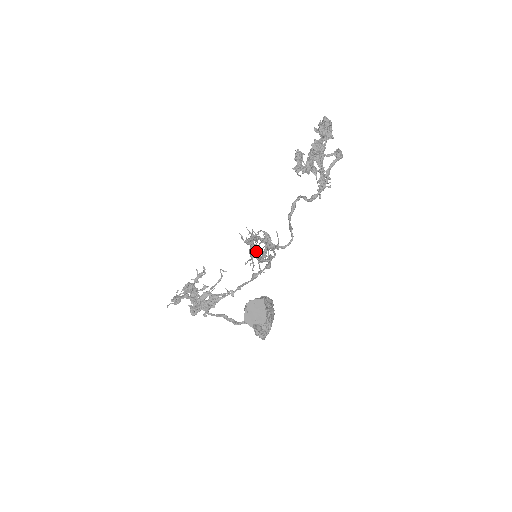
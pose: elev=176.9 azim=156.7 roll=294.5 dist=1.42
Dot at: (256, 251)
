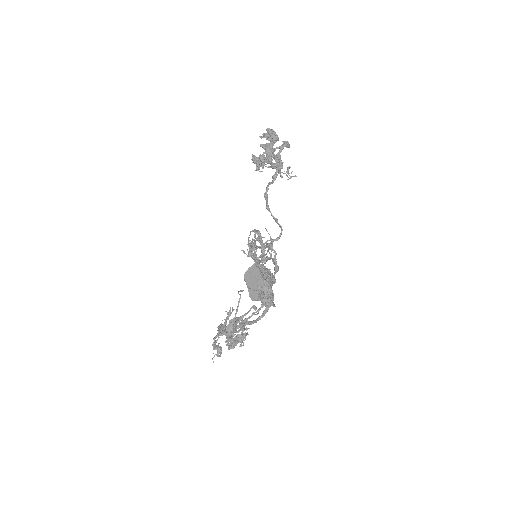
Dot at: occluded
